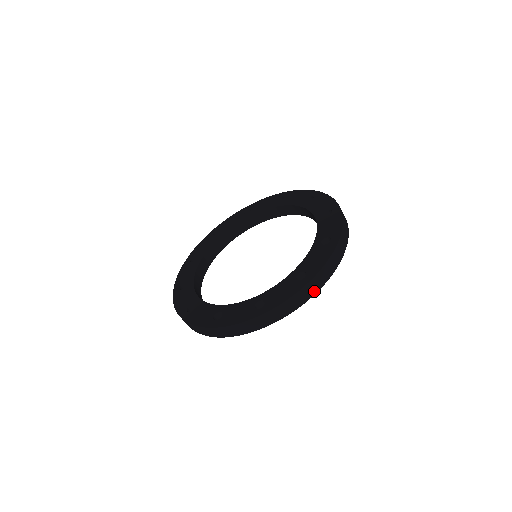
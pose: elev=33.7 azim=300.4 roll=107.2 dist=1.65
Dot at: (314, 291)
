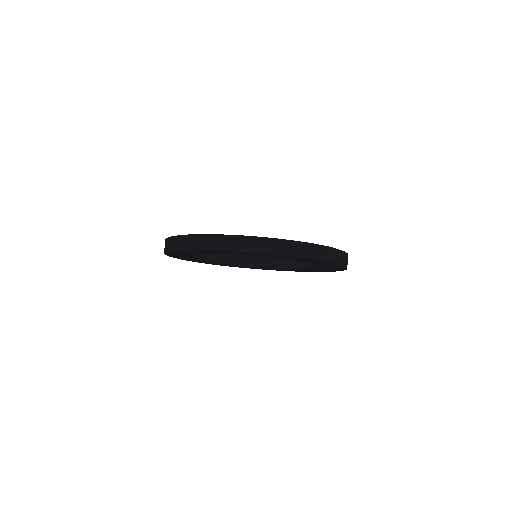
Dot at: (330, 259)
